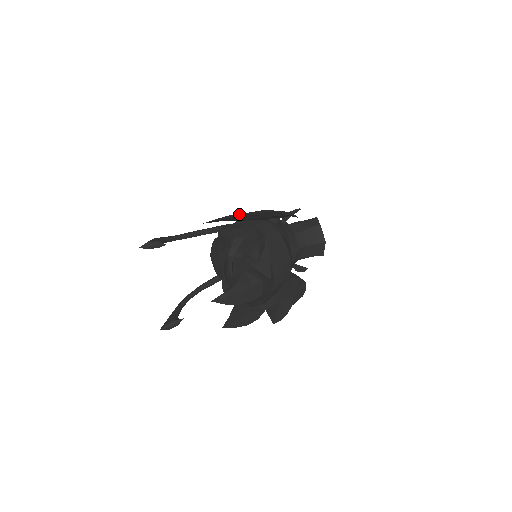
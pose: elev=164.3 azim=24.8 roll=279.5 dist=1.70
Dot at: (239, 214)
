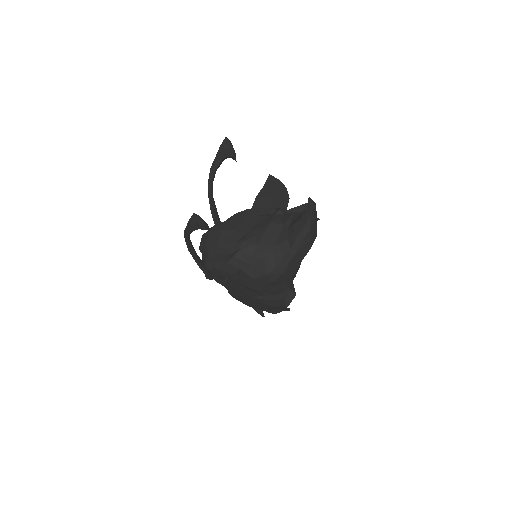
Dot at: occluded
